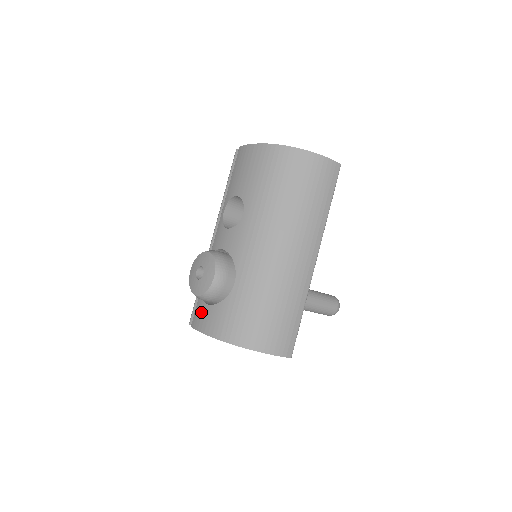
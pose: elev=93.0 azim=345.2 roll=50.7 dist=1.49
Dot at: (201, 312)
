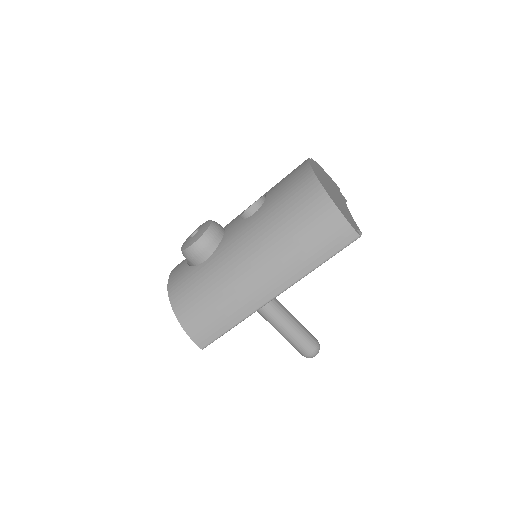
Dot at: (182, 262)
